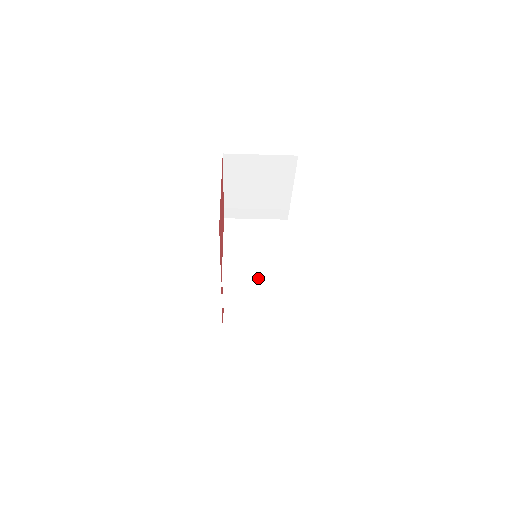
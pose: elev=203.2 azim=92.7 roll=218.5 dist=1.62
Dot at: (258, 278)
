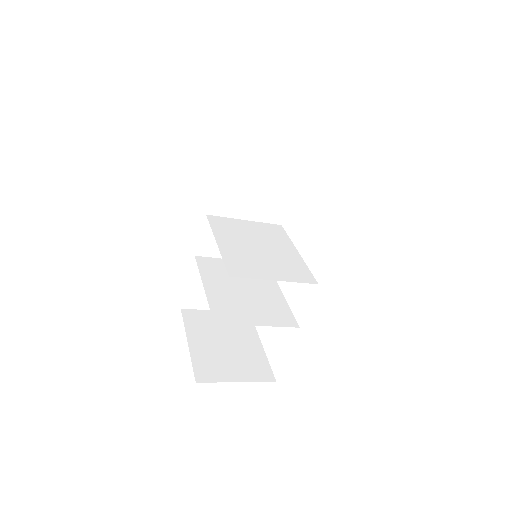
Dot at: (273, 271)
